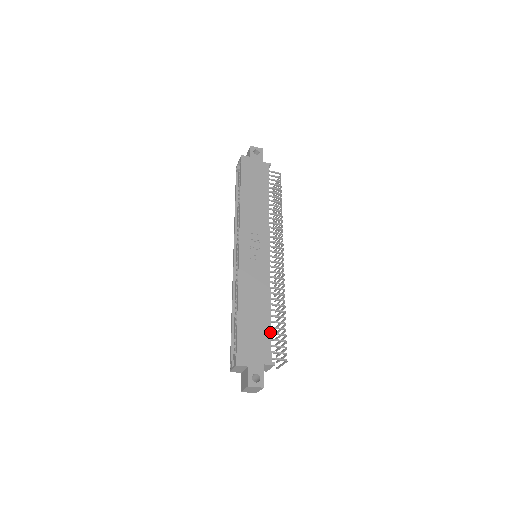
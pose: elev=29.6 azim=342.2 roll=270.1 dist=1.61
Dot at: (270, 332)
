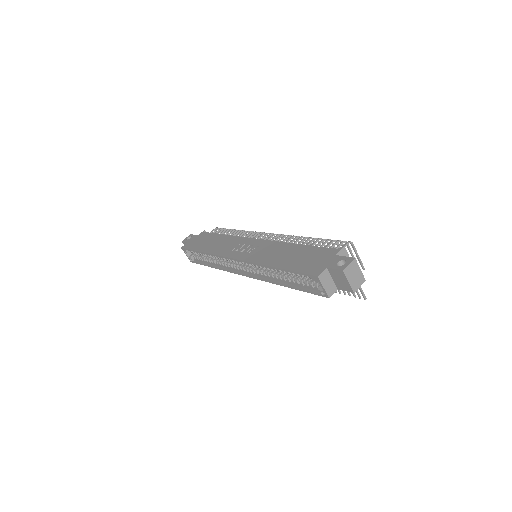
Dot at: (314, 247)
